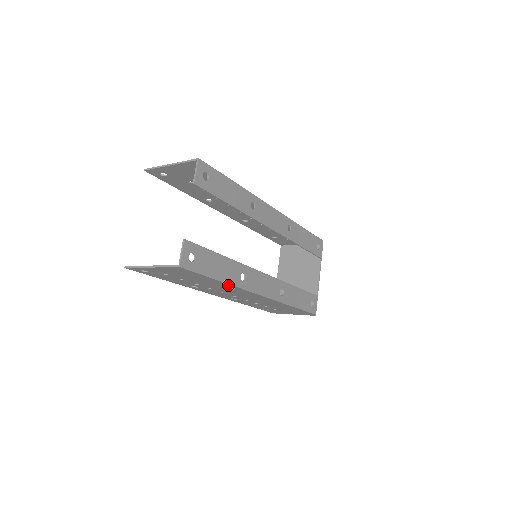
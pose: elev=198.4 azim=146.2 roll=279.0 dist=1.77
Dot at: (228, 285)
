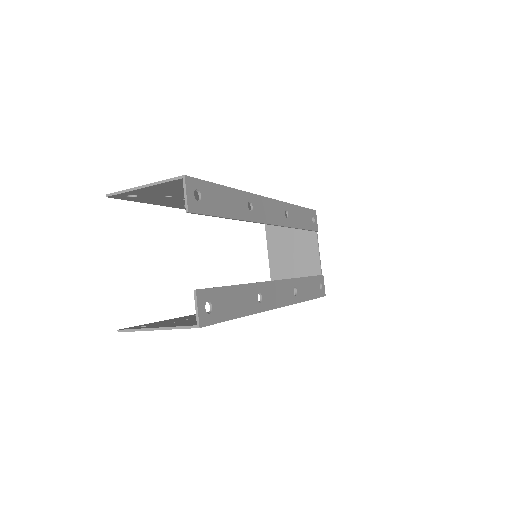
Dot at: occluded
